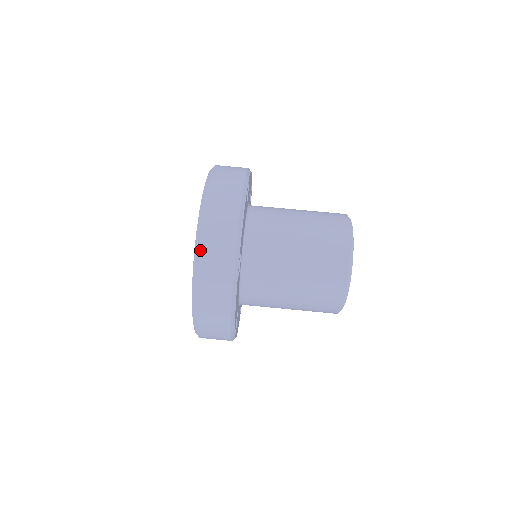
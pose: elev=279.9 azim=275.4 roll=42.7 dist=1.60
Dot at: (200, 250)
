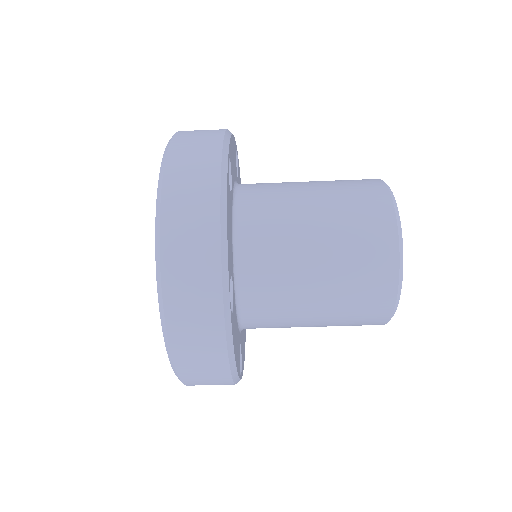
Dot at: (189, 385)
